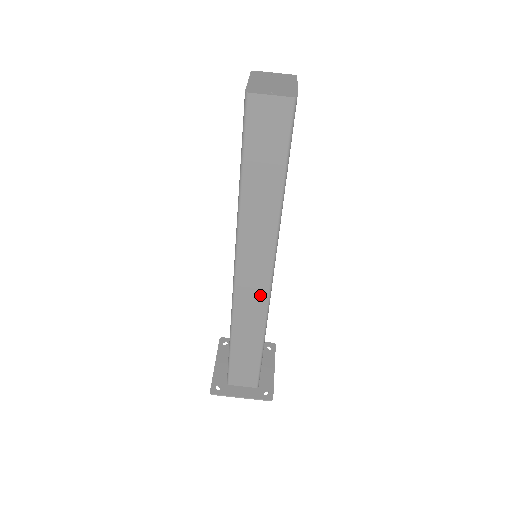
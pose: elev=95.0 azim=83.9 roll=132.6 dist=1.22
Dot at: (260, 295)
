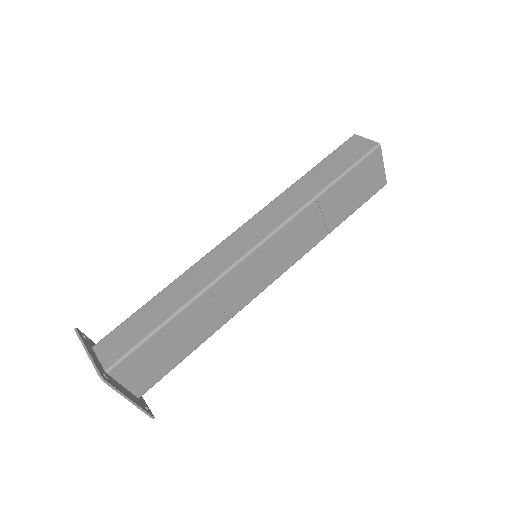
Dot at: (231, 258)
